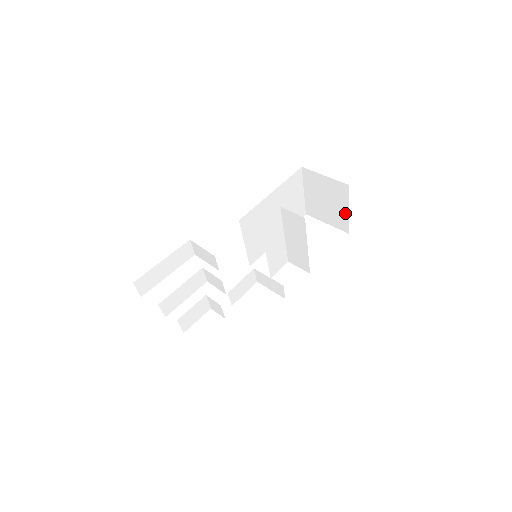
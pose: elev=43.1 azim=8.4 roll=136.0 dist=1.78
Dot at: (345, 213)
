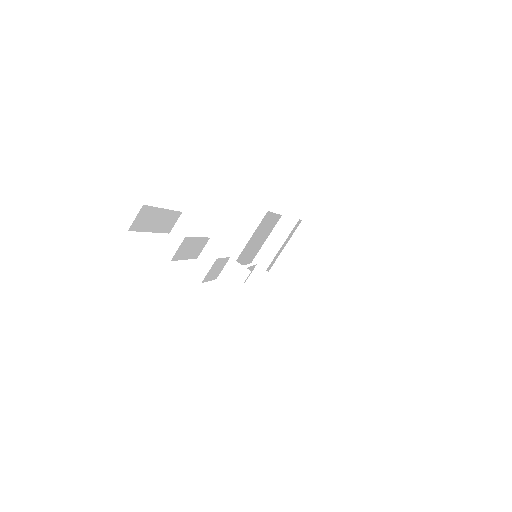
Dot at: occluded
